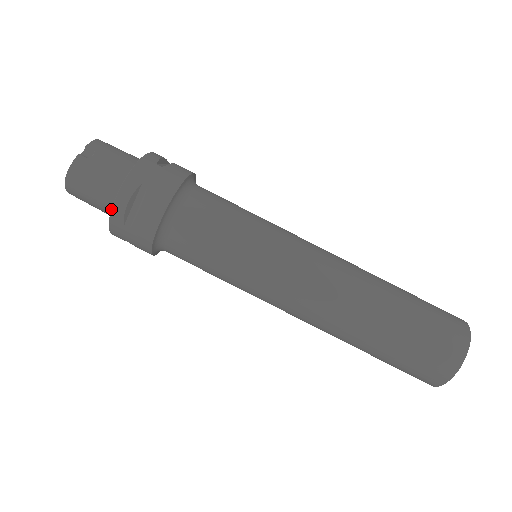
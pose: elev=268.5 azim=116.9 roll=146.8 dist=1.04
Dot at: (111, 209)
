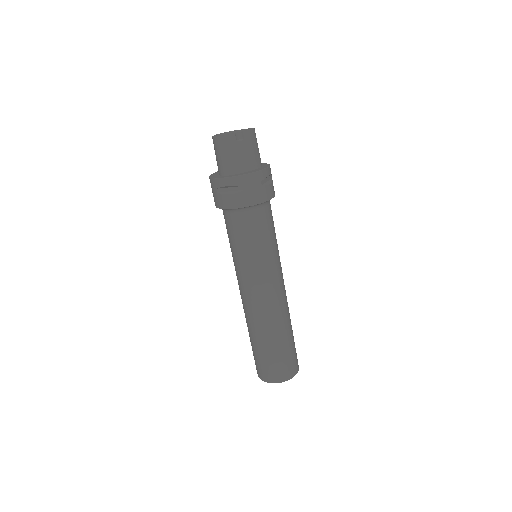
Dot at: (219, 178)
